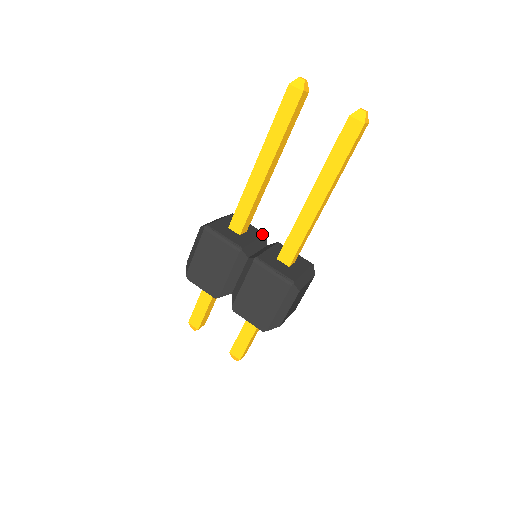
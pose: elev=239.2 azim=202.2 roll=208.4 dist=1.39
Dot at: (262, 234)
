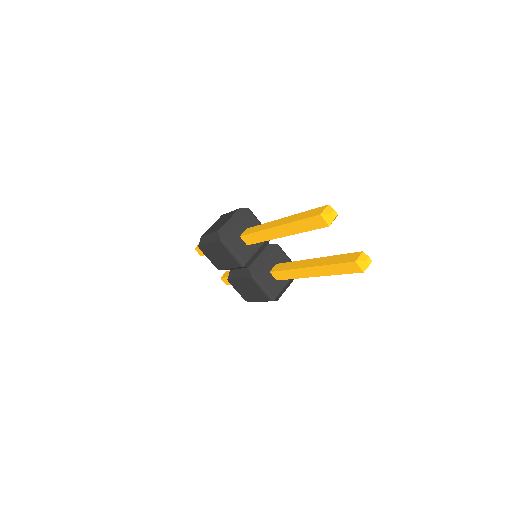
Dot at: occluded
